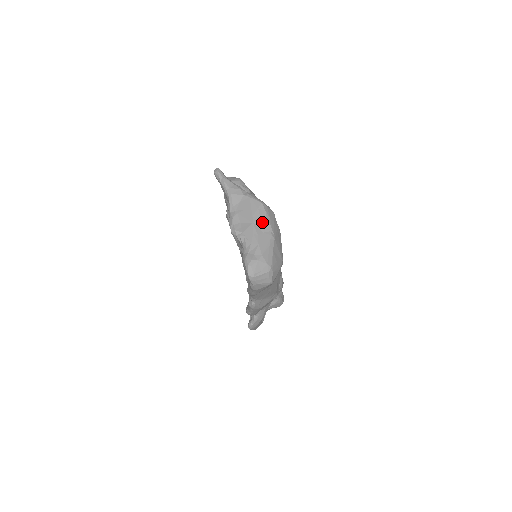
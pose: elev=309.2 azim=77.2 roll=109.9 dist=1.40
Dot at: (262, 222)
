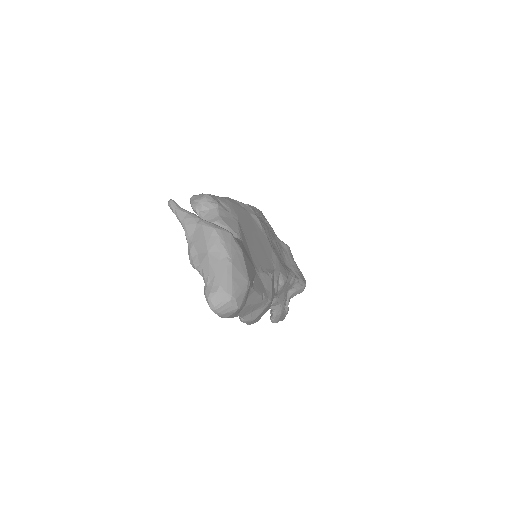
Dot at: (217, 249)
